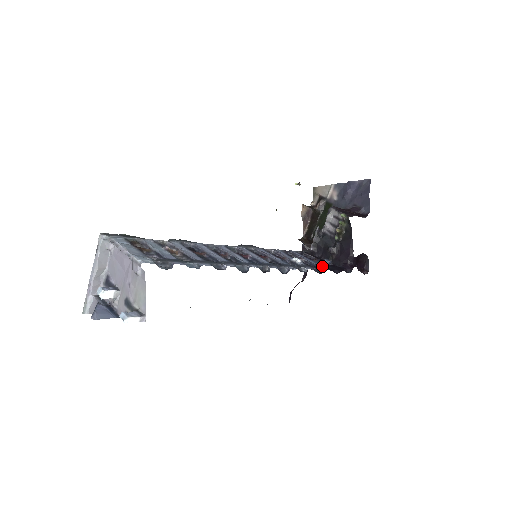
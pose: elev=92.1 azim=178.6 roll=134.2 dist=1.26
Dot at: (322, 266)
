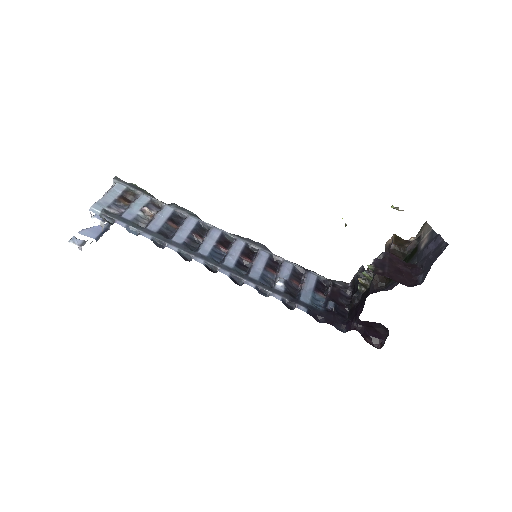
Dot at: (306, 304)
